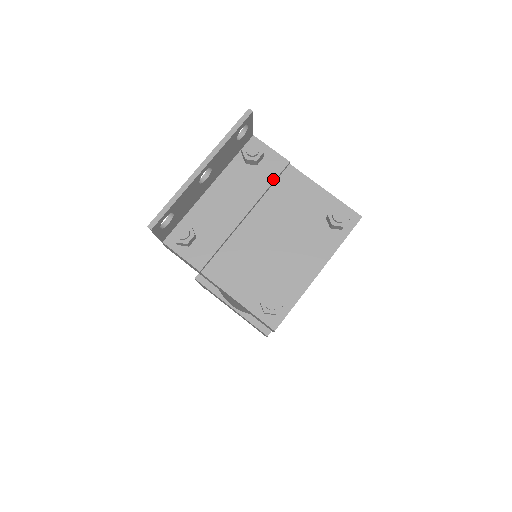
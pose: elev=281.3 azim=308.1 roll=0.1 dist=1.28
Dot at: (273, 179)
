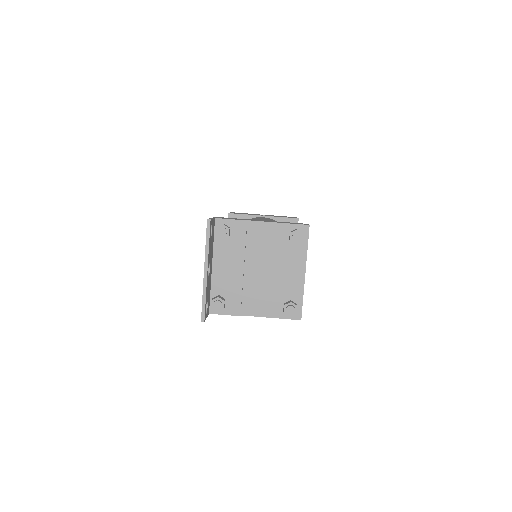
Dot at: (245, 238)
